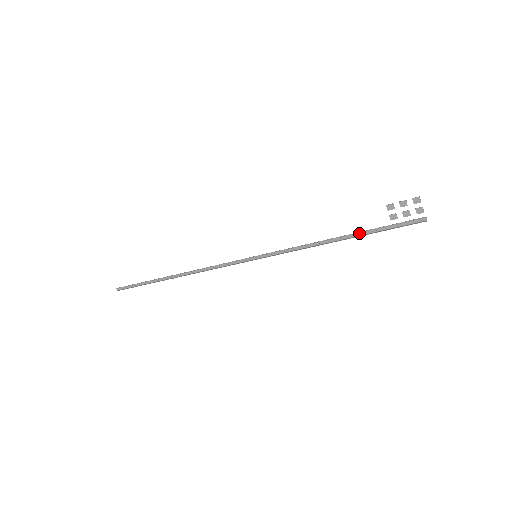
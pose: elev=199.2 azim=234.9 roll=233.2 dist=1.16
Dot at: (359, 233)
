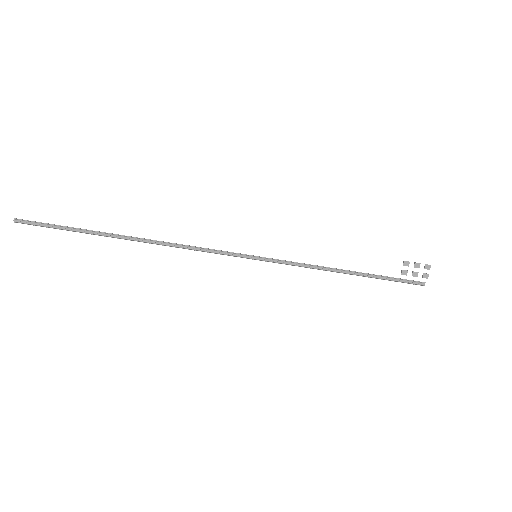
Dot at: (368, 274)
